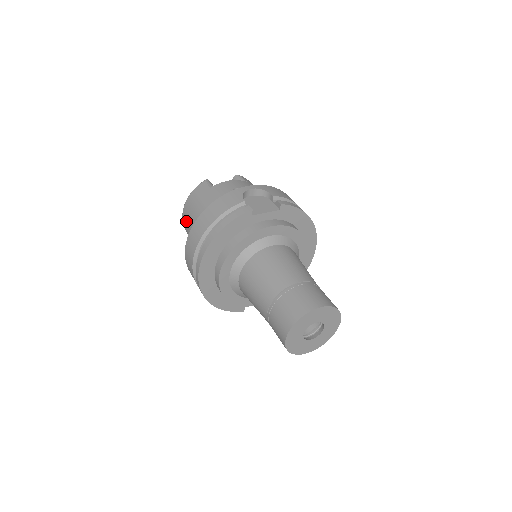
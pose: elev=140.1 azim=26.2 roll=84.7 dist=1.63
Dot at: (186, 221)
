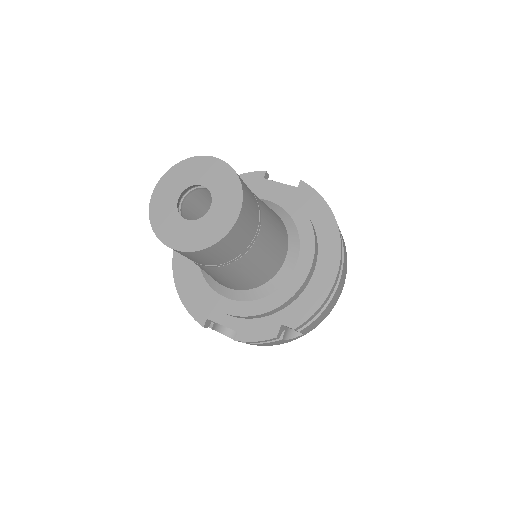
Dot at: occluded
